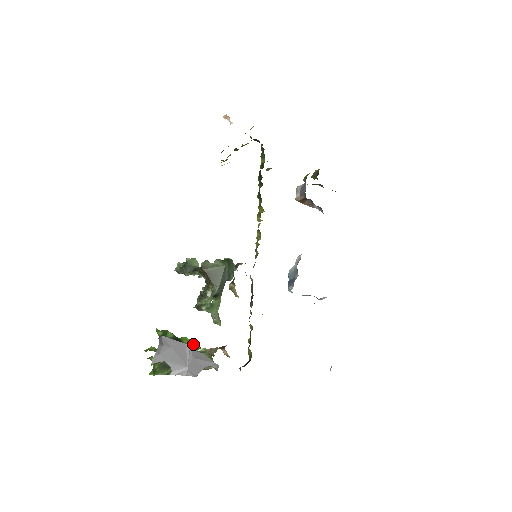
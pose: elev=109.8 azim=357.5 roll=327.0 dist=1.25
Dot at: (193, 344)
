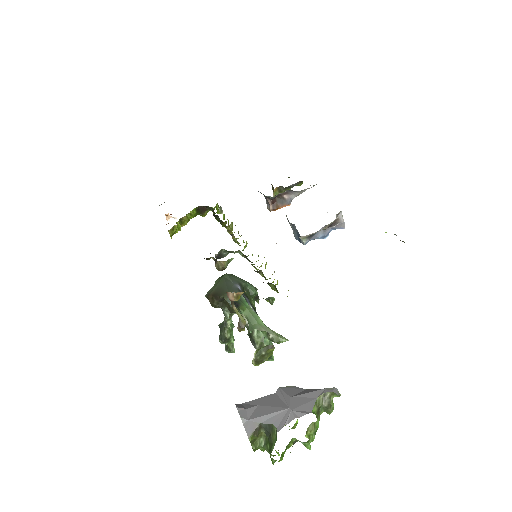
Dot at: (284, 387)
